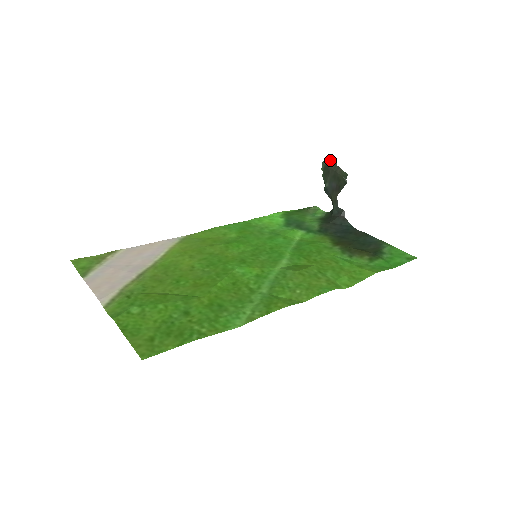
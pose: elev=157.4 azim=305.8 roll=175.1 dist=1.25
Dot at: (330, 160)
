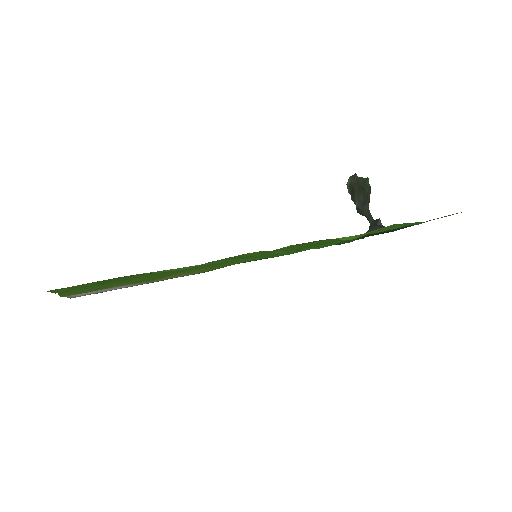
Dot at: (351, 177)
